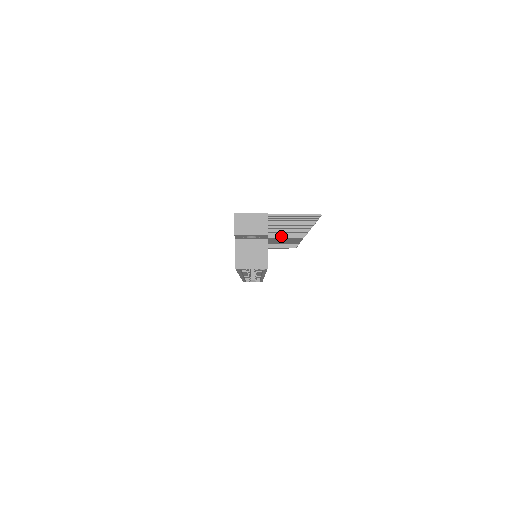
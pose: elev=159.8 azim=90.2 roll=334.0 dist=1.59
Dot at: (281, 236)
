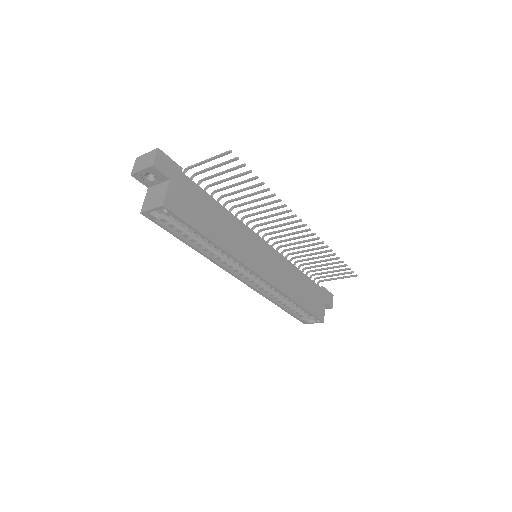
Dot at: (287, 234)
